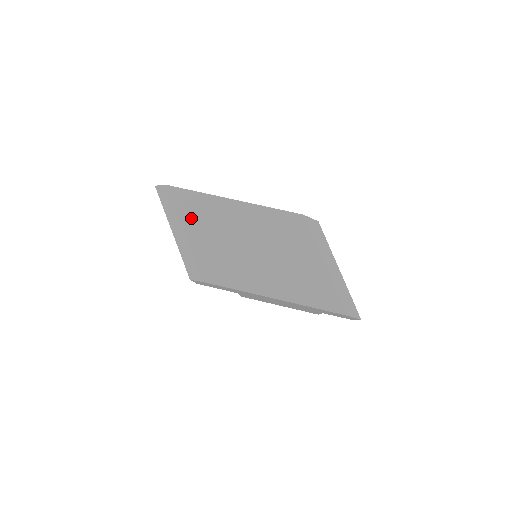
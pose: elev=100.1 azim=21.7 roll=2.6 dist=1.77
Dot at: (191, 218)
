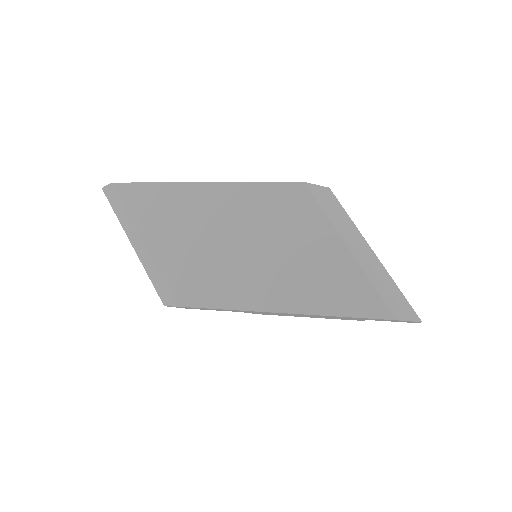
Dot at: (149, 220)
